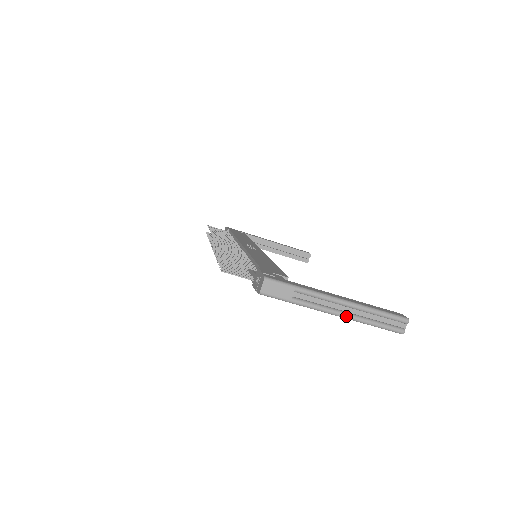
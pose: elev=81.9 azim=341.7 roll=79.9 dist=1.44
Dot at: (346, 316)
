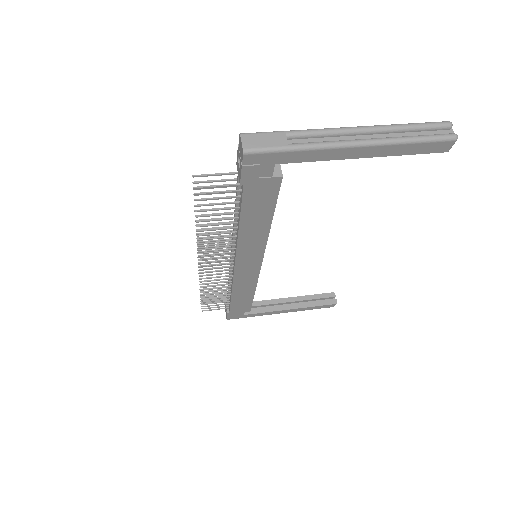
Dot at: (370, 141)
